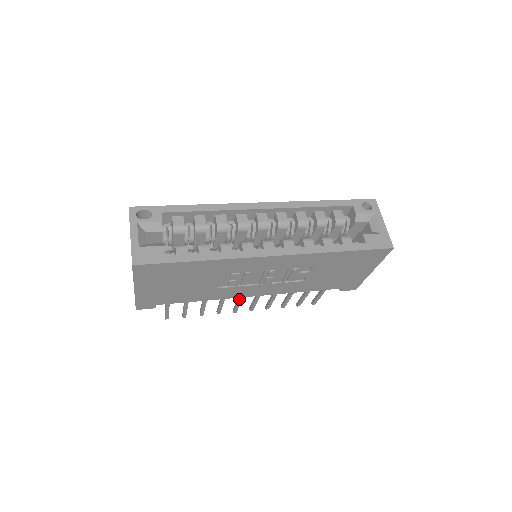
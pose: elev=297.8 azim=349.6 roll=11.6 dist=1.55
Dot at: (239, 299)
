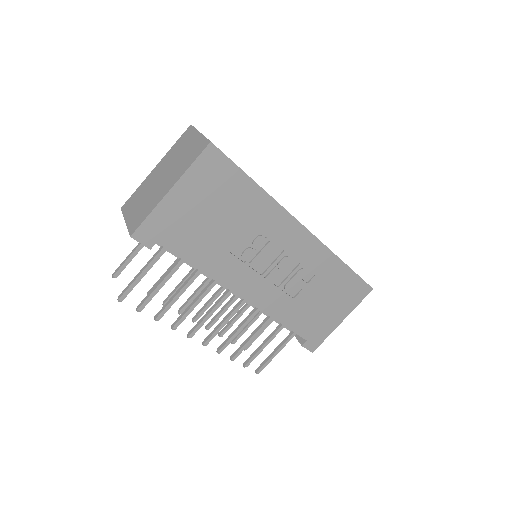
Dot at: (215, 306)
